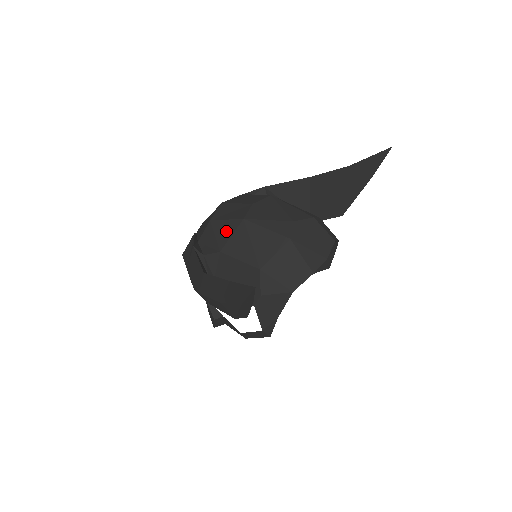
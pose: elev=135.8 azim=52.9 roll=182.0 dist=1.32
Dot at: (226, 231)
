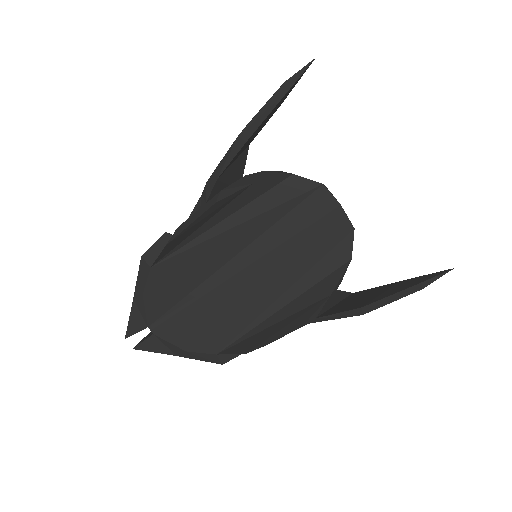
Dot at: occluded
